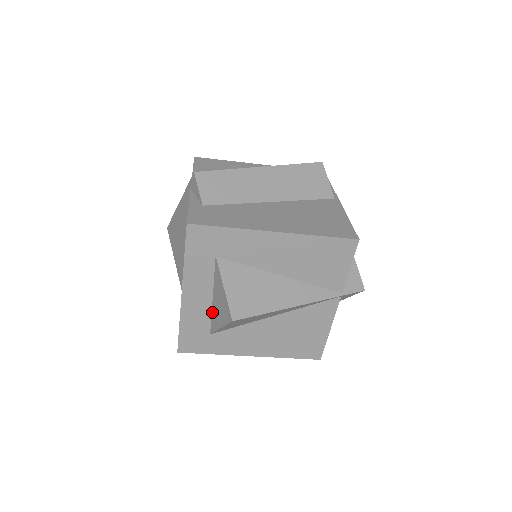
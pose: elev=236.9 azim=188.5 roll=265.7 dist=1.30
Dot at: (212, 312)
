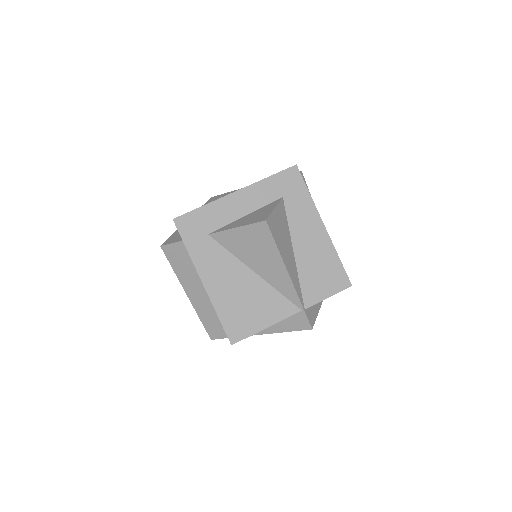
Dot at: (233, 222)
